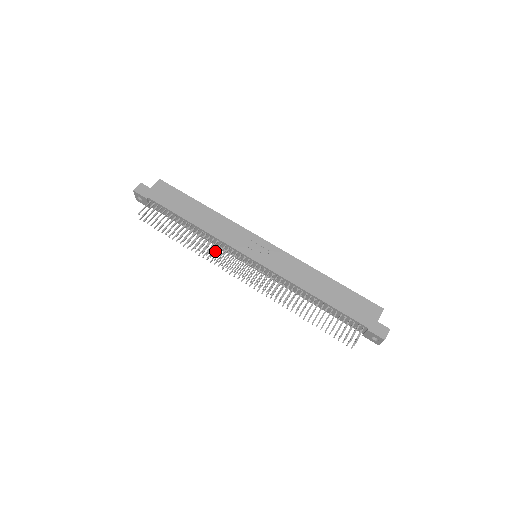
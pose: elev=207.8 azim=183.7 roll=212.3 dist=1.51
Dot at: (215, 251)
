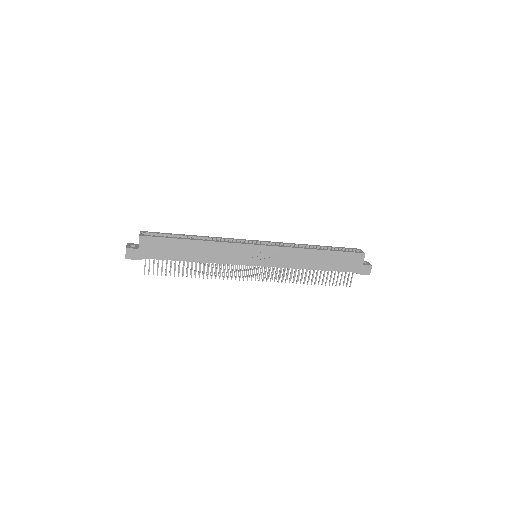
Dot at: occluded
